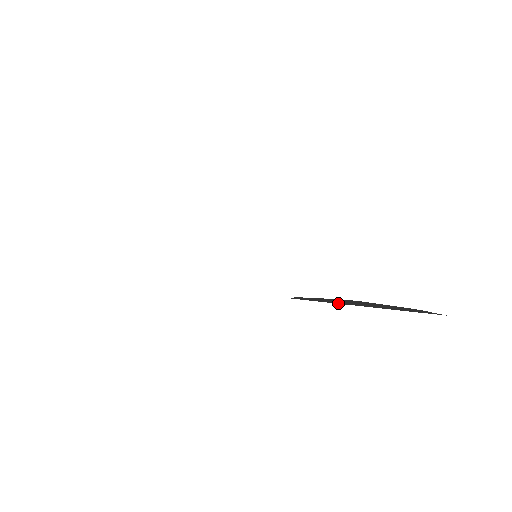
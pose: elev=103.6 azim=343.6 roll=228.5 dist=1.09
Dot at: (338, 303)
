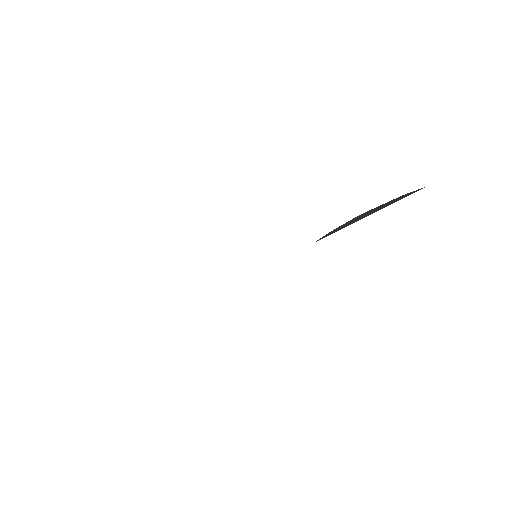
Dot at: (350, 224)
